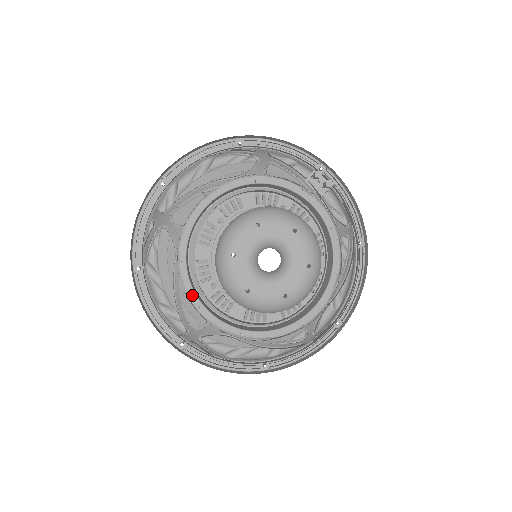
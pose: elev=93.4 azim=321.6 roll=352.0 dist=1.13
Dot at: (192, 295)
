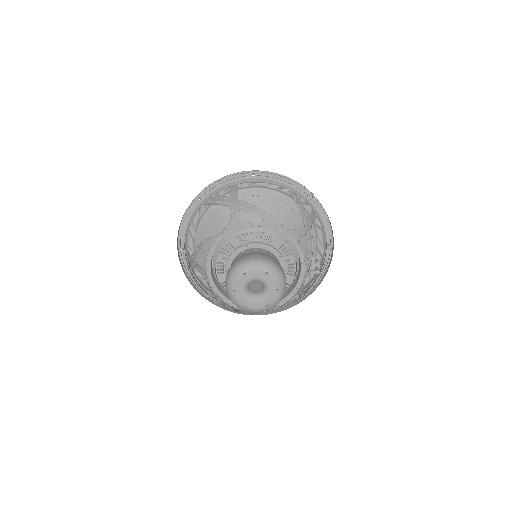
Dot at: (211, 253)
